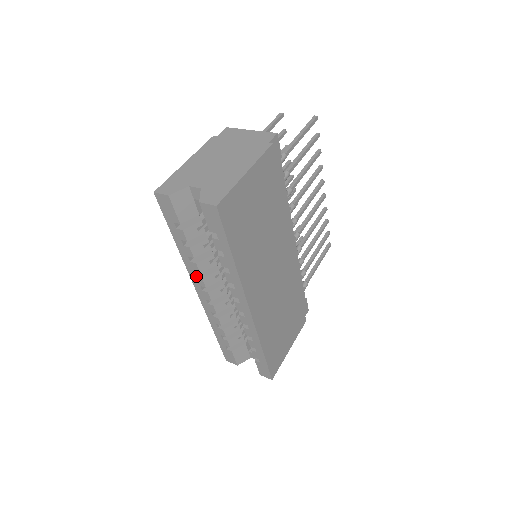
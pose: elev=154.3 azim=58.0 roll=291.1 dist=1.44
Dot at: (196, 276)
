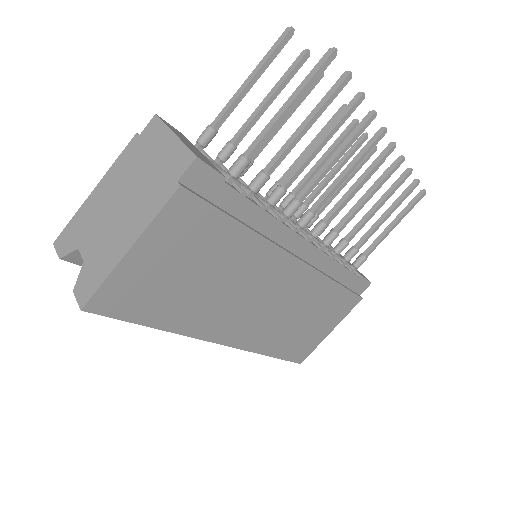
Dot at: occluded
